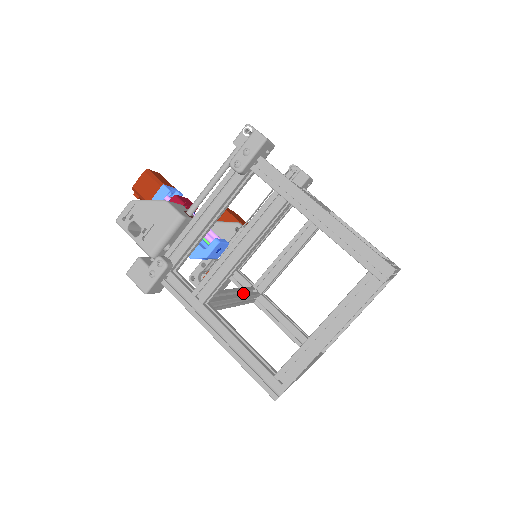
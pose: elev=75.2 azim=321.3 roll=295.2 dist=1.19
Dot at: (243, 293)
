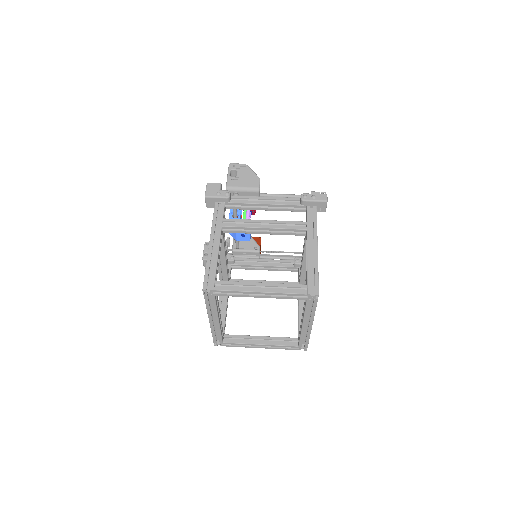
Dot at: occluded
